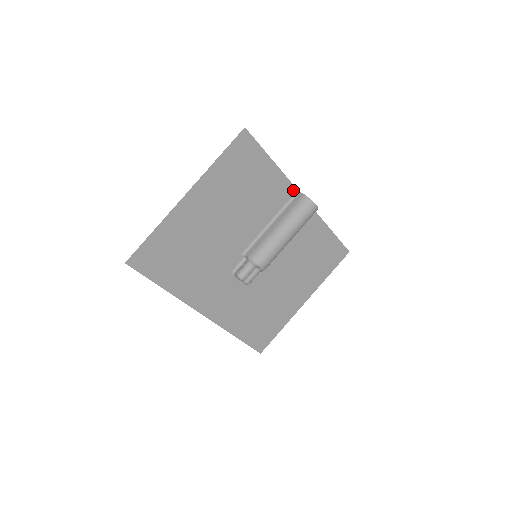
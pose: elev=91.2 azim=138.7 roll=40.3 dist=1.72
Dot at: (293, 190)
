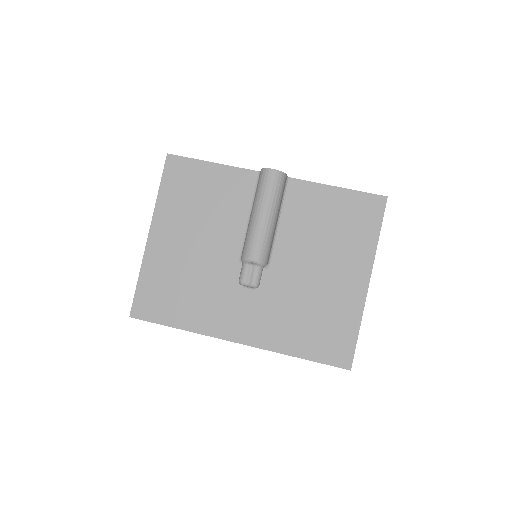
Dot at: (254, 174)
